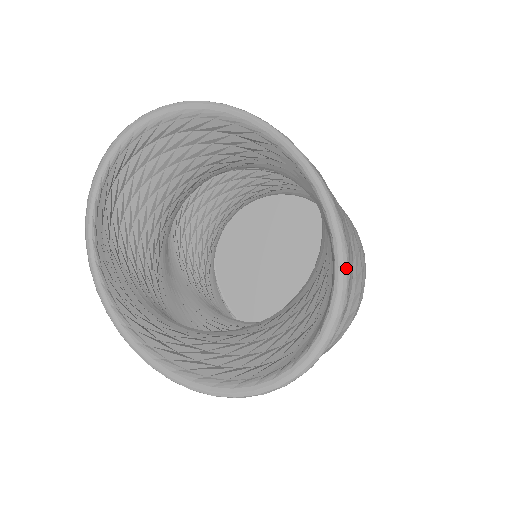
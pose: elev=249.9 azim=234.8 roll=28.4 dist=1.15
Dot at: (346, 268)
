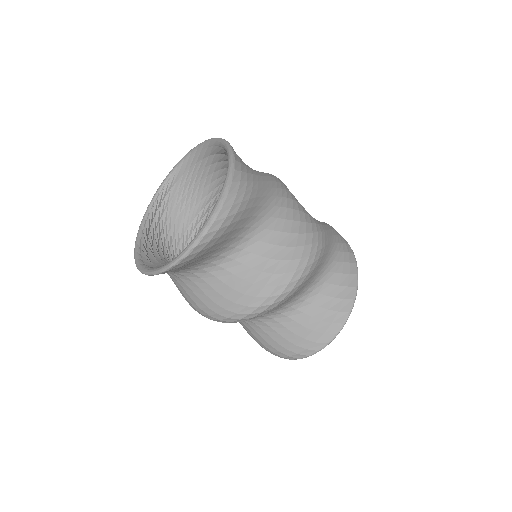
Dot at: (226, 189)
